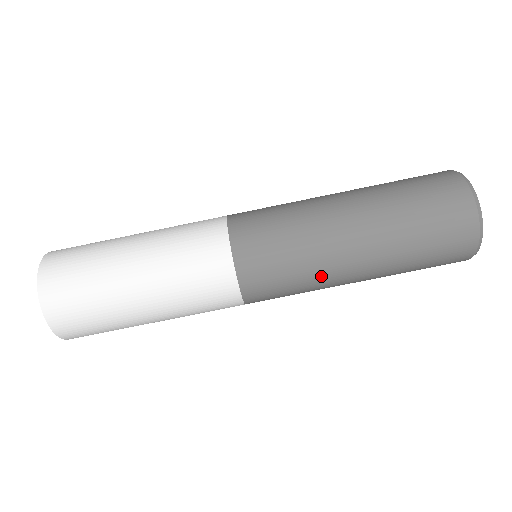
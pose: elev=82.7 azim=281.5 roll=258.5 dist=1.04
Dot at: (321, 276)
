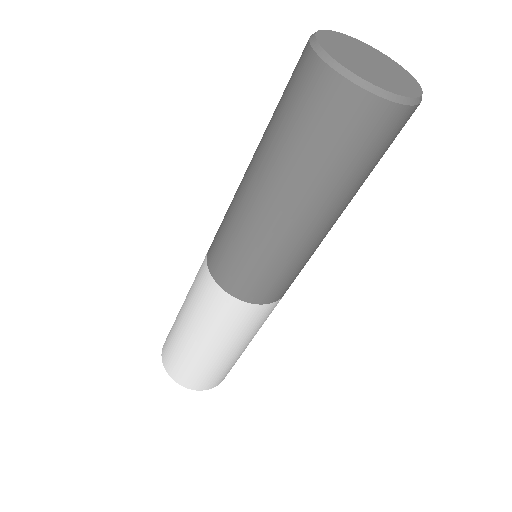
Dot at: (310, 251)
